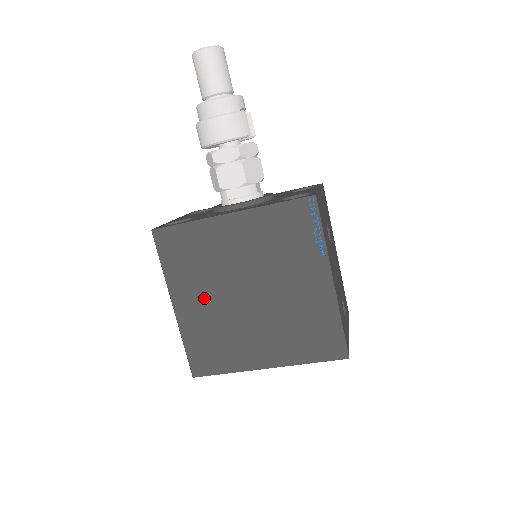
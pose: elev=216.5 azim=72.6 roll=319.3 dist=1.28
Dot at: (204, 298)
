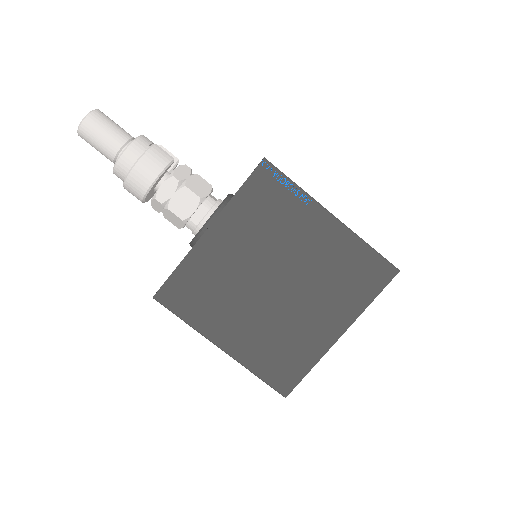
Dot at: (241, 320)
